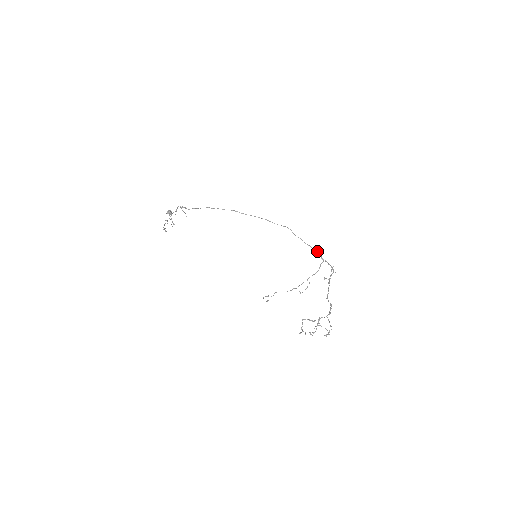
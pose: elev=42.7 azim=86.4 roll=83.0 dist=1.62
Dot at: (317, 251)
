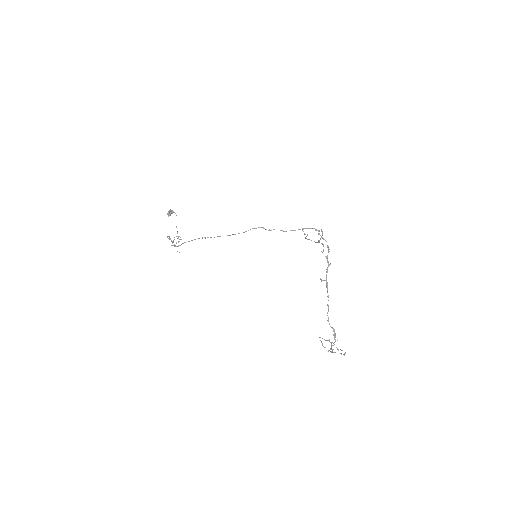
Dot at: (305, 228)
